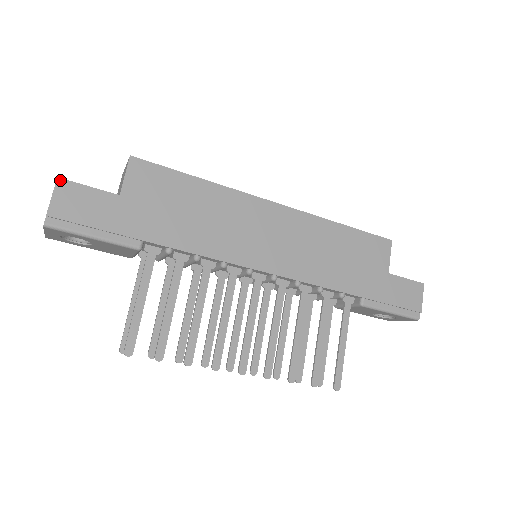
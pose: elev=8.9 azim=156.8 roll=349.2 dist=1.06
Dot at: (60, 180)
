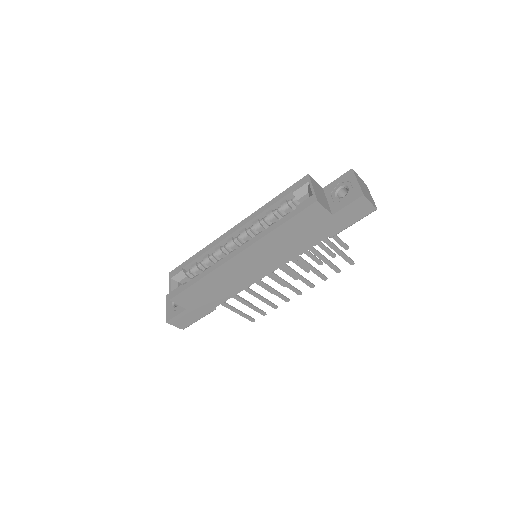
Dot at: (168, 322)
